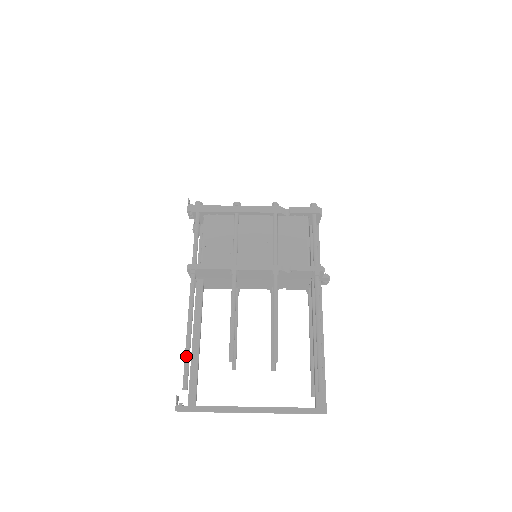
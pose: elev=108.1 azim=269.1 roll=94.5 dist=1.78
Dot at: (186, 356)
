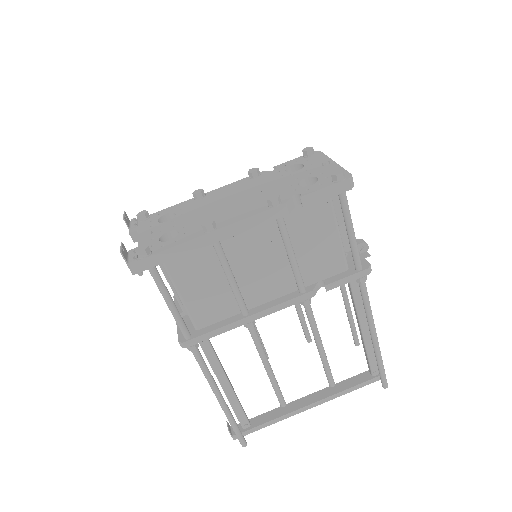
Dot at: (232, 425)
